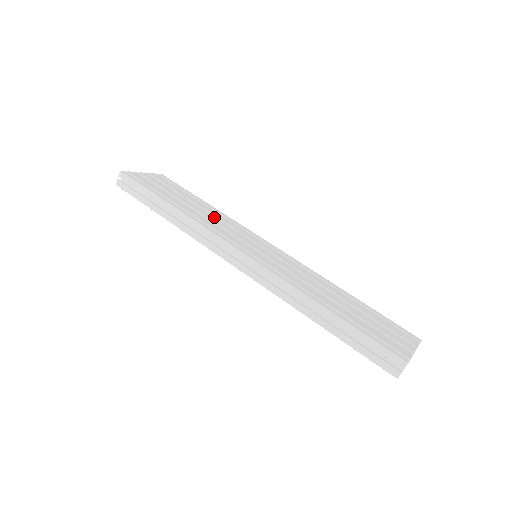
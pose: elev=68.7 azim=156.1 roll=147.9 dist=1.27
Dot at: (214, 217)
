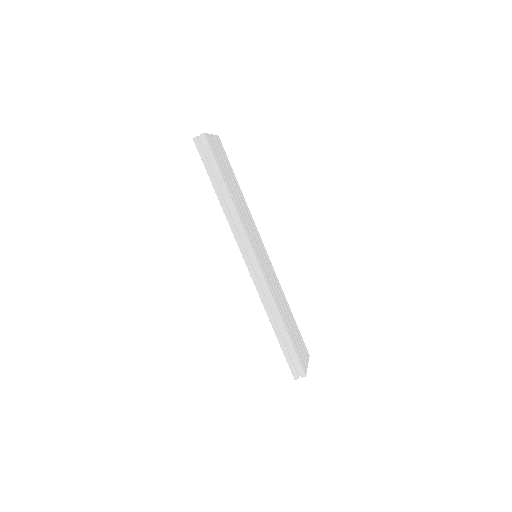
Dot at: (244, 209)
